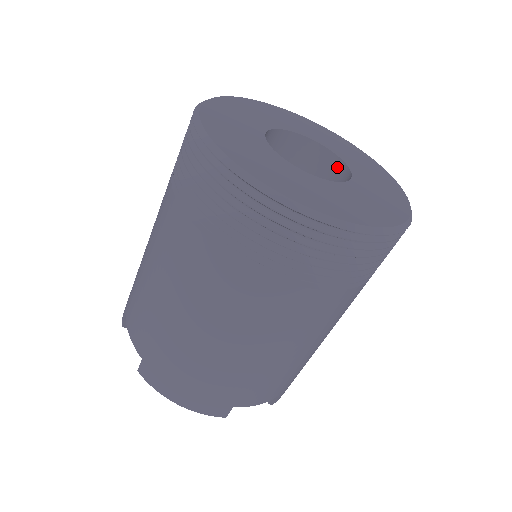
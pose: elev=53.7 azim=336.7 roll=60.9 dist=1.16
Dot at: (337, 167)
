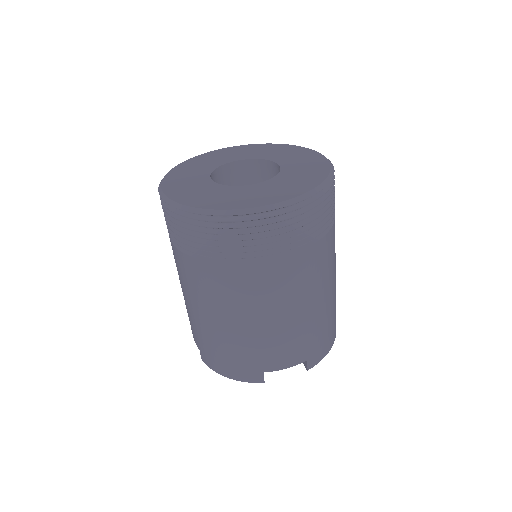
Dot at: (279, 171)
